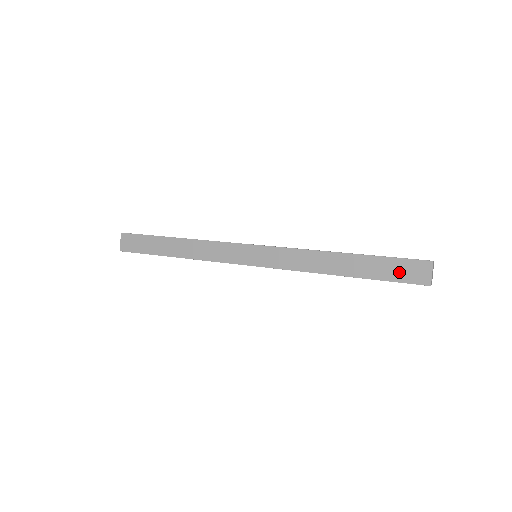
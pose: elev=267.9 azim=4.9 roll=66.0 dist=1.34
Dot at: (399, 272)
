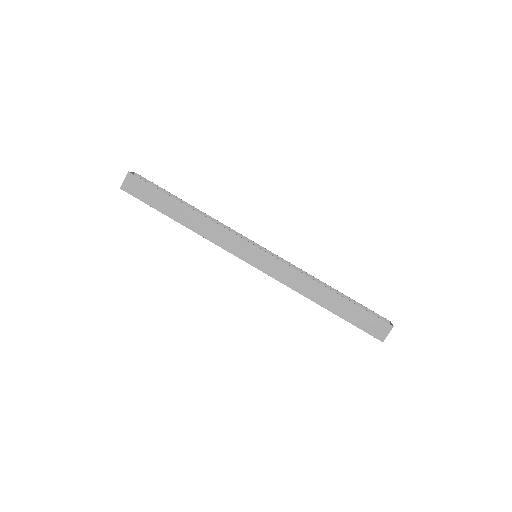
Dot at: (366, 323)
